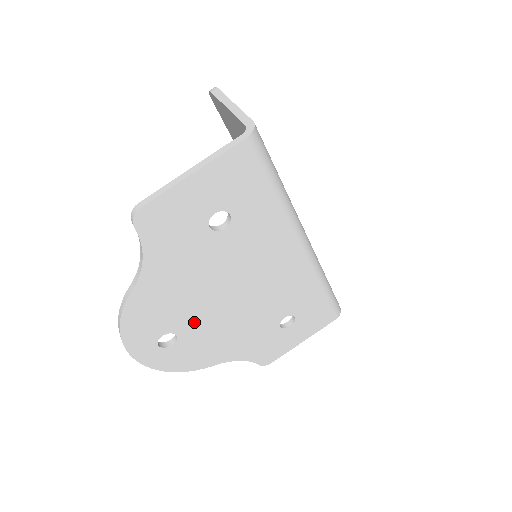
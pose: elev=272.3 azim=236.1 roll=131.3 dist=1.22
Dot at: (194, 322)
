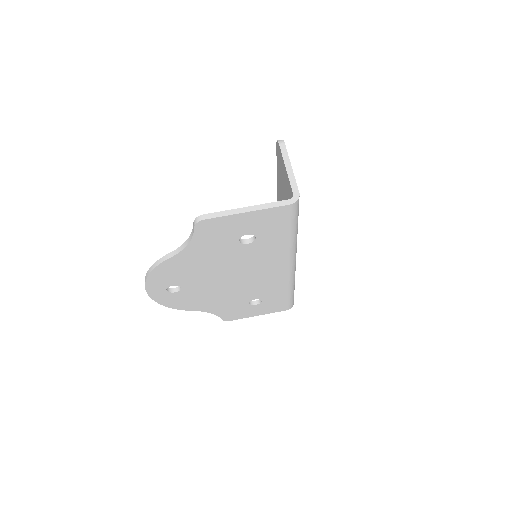
Dot at: (197, 284)
